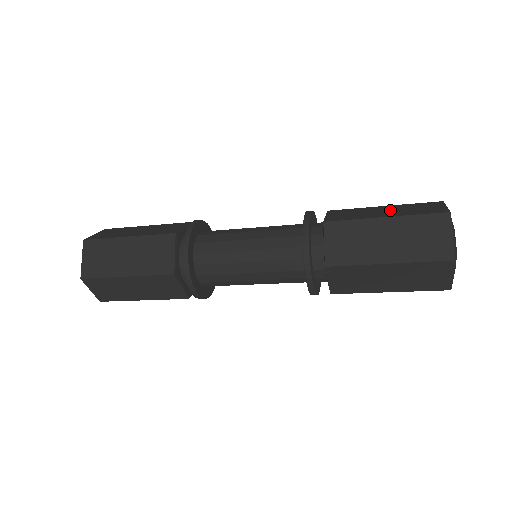
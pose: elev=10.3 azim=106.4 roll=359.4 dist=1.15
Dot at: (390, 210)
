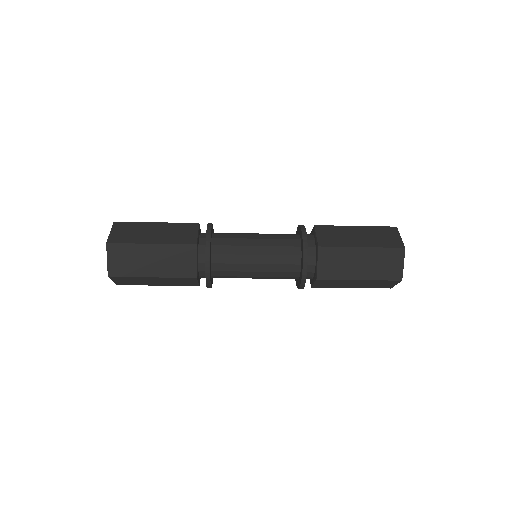
Dot at: occluded
